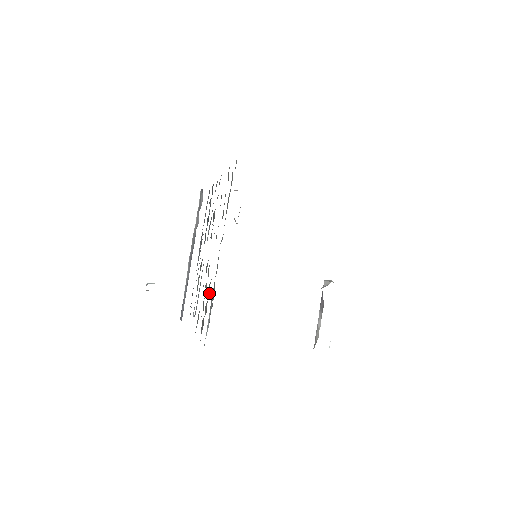
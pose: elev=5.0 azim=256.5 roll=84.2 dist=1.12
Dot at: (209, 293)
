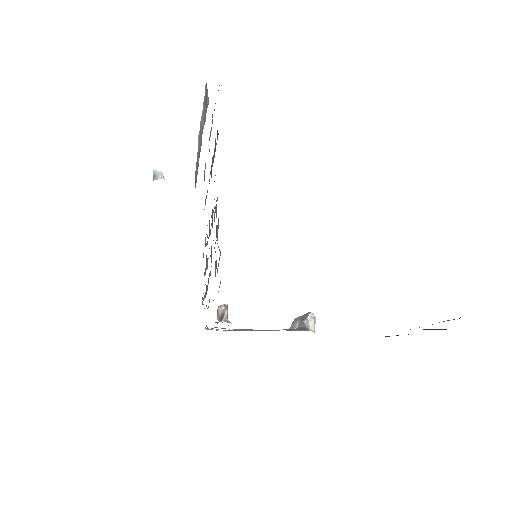
Dot at: (206, 292)
